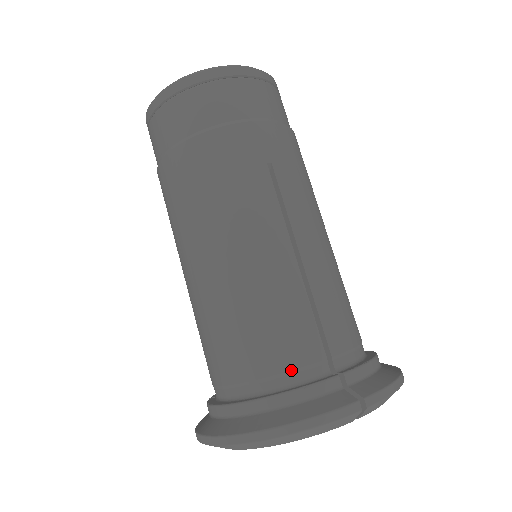
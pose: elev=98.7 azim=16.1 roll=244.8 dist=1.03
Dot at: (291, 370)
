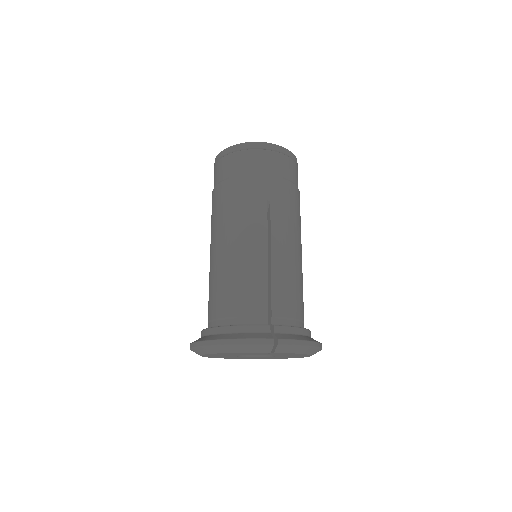
Dot at: (245, 316)
